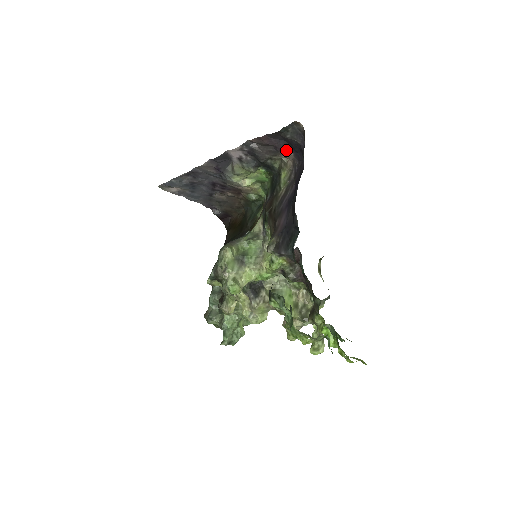
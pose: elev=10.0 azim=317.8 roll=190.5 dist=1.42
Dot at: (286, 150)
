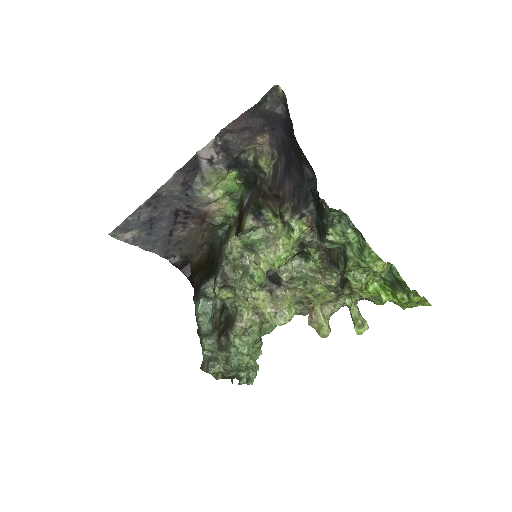
Dot at: (262, 132)
